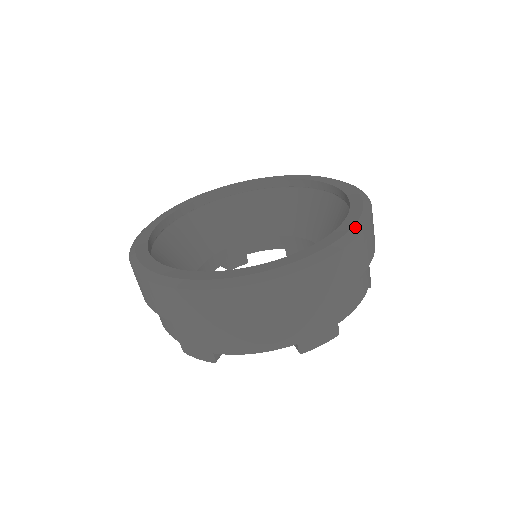
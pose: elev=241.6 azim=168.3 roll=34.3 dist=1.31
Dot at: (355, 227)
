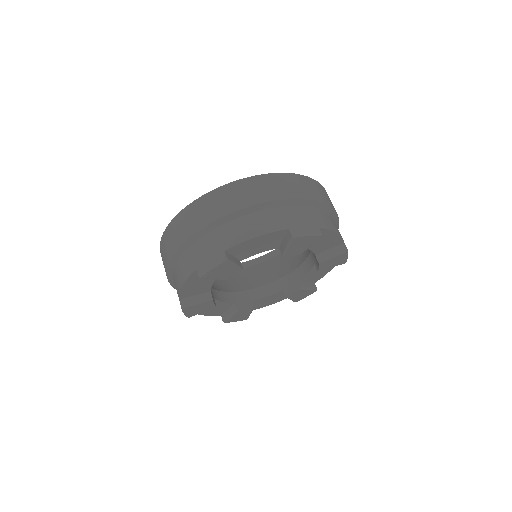
Dot at: occluded
